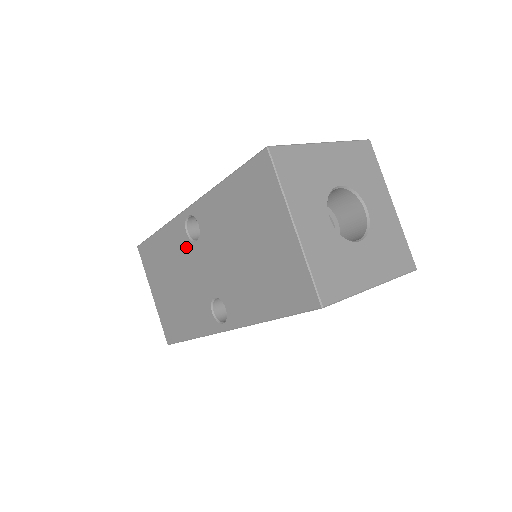
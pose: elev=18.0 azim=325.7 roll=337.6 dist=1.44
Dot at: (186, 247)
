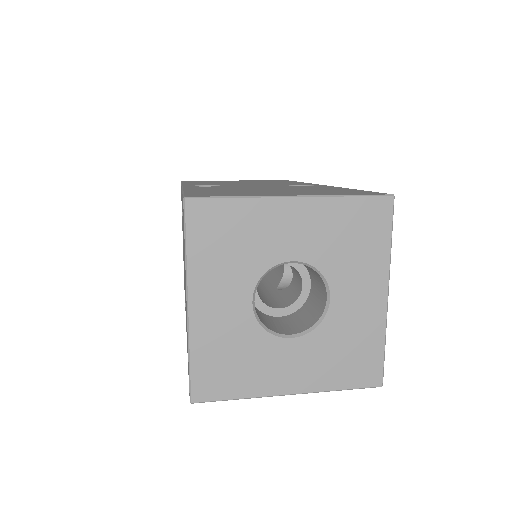
Dot at: occluded
